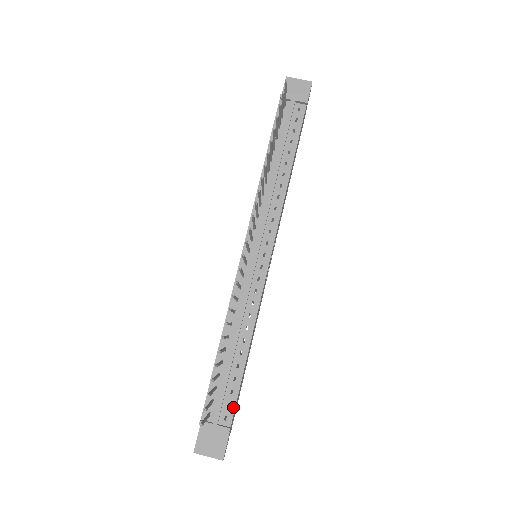
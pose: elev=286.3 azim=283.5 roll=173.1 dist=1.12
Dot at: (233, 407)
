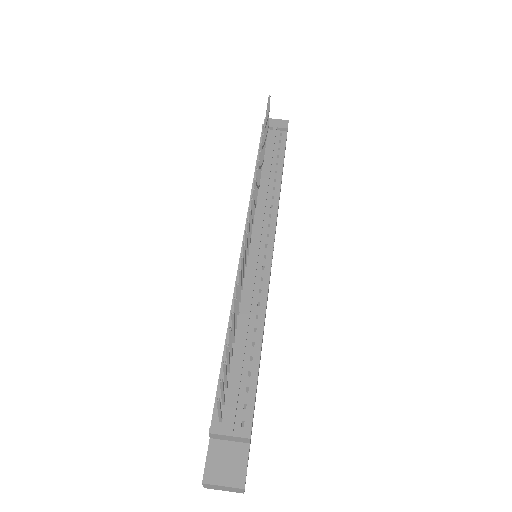
Dot at: (251, 408)
